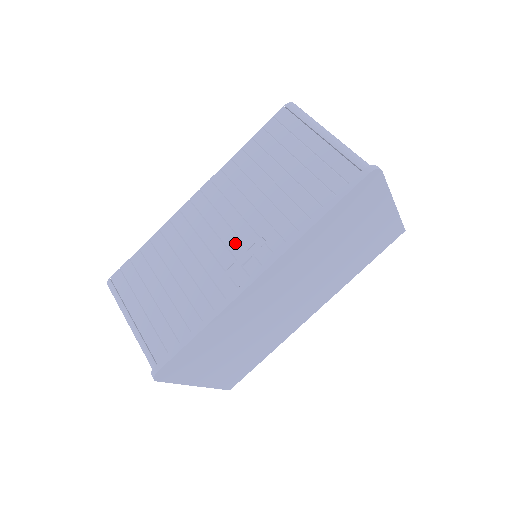
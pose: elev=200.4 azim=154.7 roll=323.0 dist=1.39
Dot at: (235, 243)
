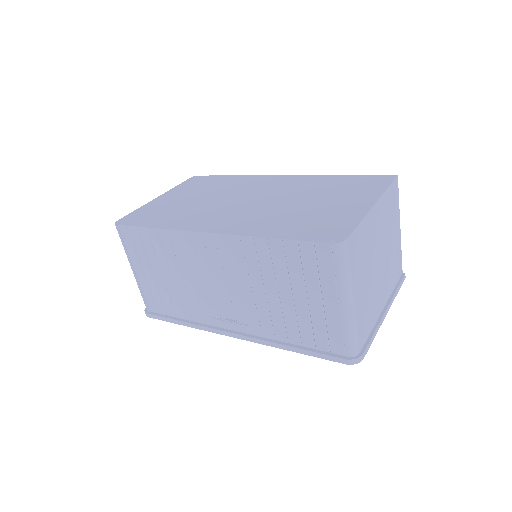
Dot at: (226, 301)
